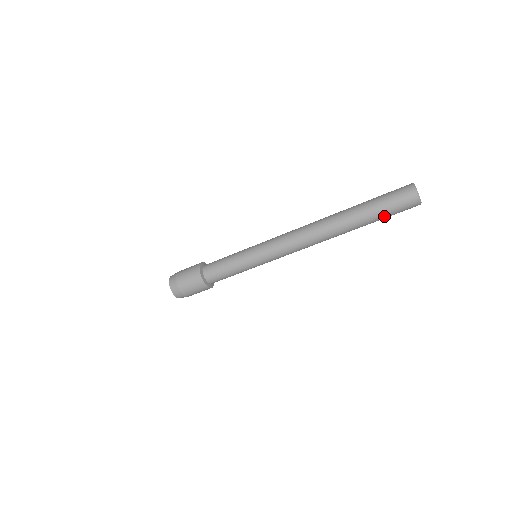
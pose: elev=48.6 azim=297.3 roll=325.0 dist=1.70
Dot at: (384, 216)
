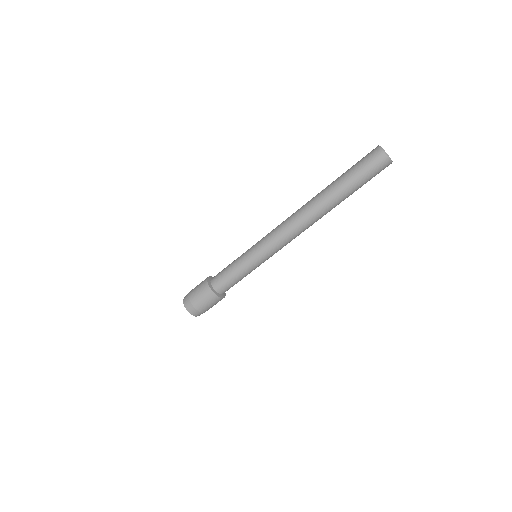
Dot at: occluded
